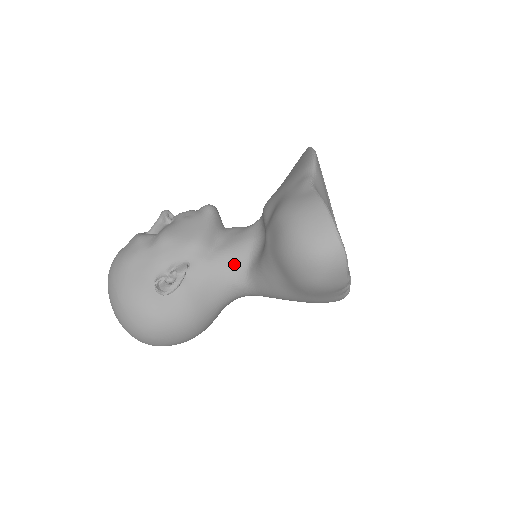
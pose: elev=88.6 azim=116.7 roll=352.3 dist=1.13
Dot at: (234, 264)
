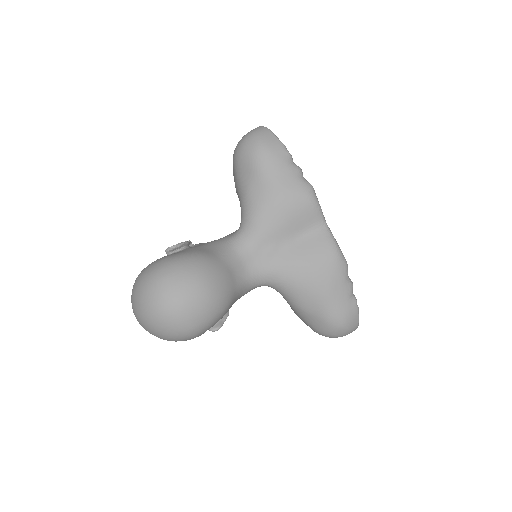
Dot at: (229, 235)
